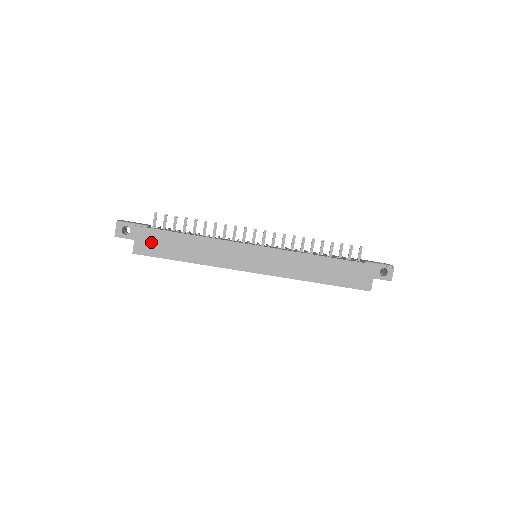
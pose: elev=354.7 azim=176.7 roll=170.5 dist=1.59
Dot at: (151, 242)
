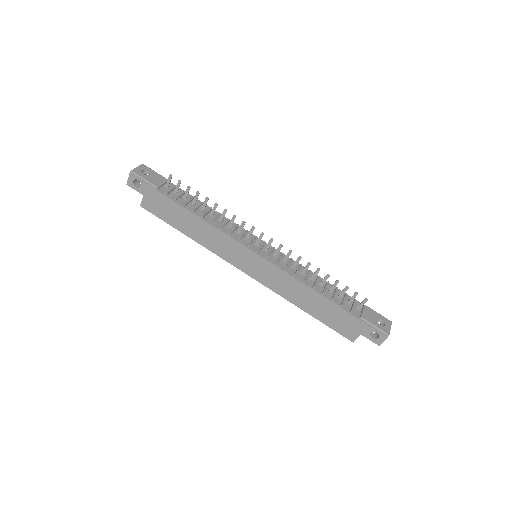
Dot at: (158, 204)
